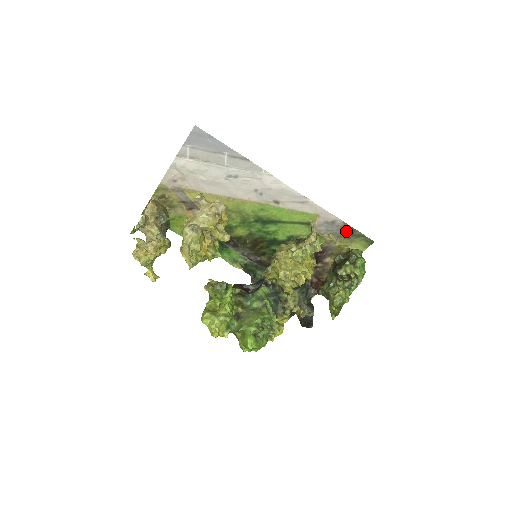
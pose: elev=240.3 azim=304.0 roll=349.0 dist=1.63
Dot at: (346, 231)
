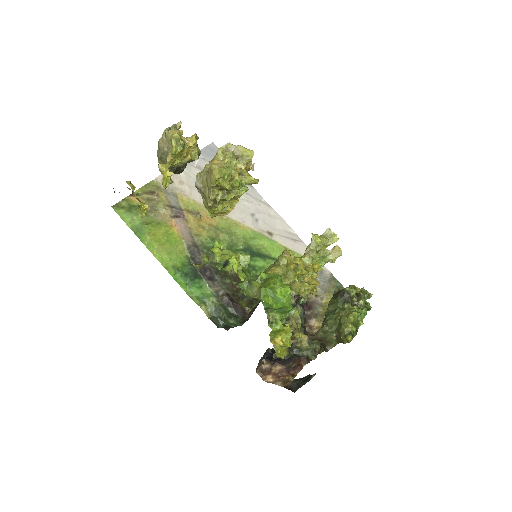
Dot at: (333, 286)
